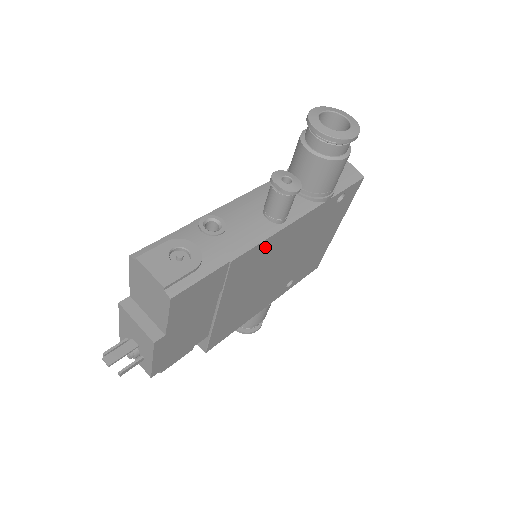
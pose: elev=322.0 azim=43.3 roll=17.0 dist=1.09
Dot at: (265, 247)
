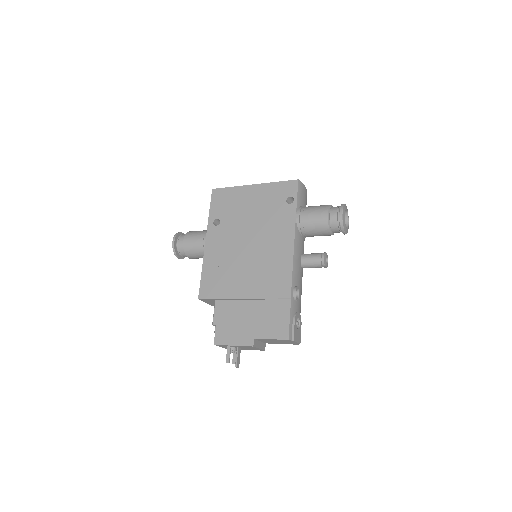
Dot at: occluded
